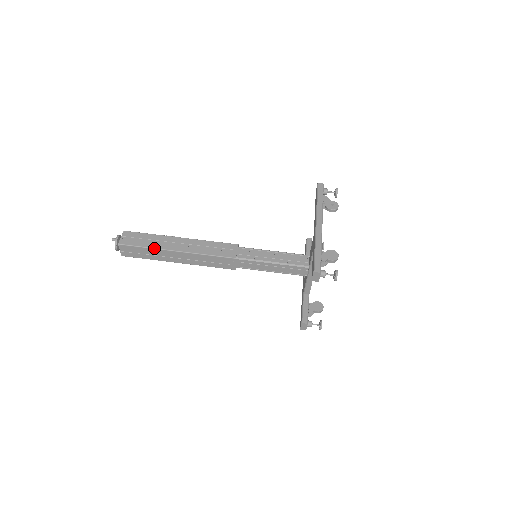
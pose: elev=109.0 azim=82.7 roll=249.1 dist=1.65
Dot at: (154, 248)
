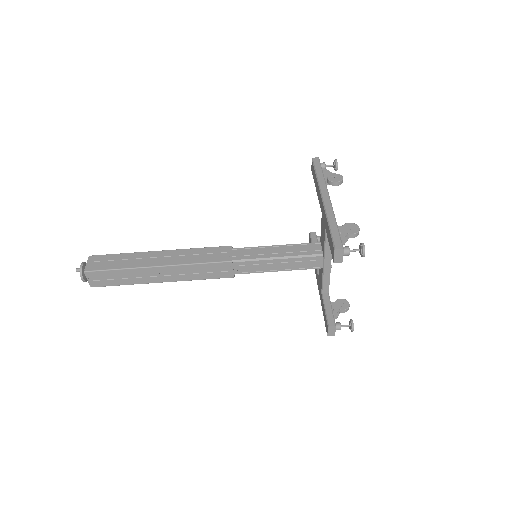
Dot at: (129, 268)
